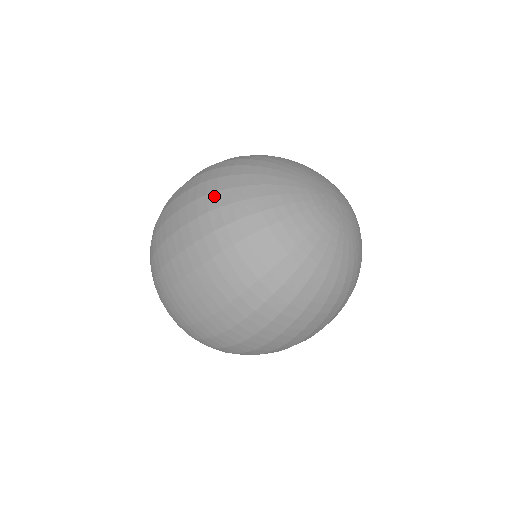
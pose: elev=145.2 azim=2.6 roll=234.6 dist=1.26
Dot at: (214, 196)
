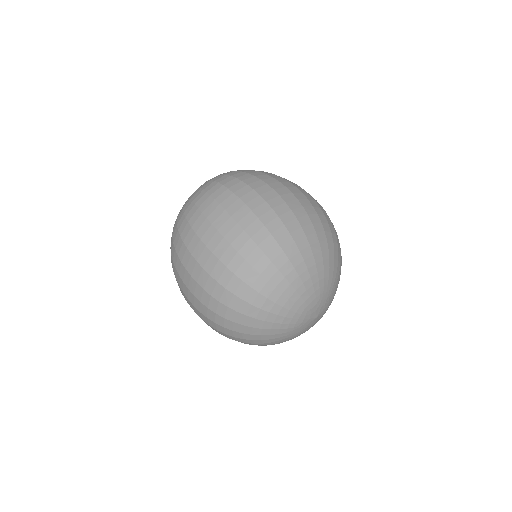
Dot at: (248, 268)
